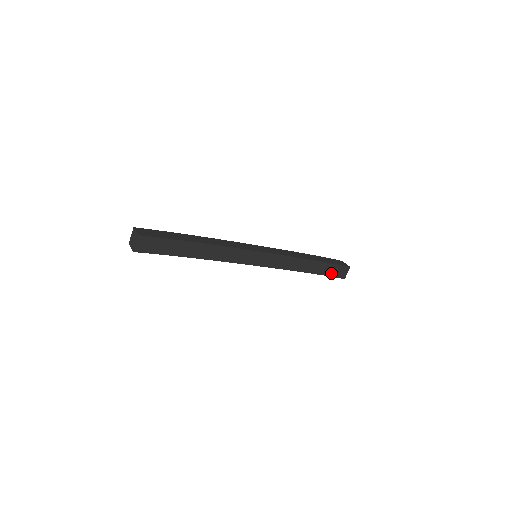
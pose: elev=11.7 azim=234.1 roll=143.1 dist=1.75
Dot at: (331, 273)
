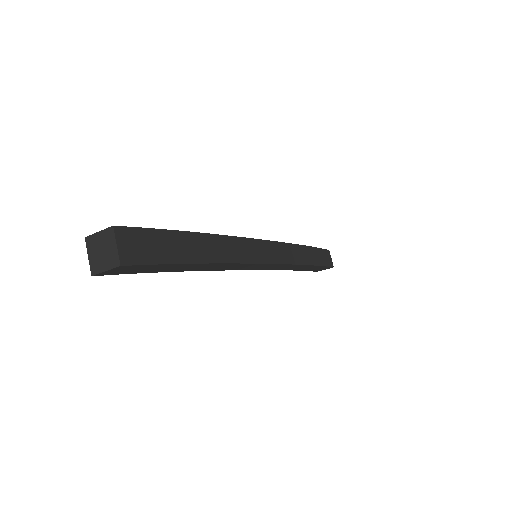
Dot at: (322, 261)
